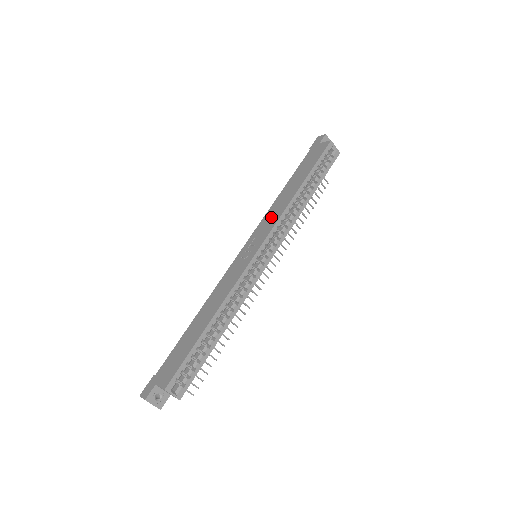
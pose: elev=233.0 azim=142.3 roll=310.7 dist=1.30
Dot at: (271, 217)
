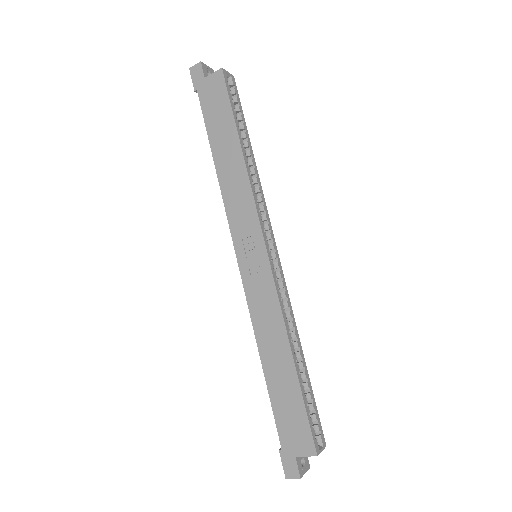
Dot at: (239, 205)
